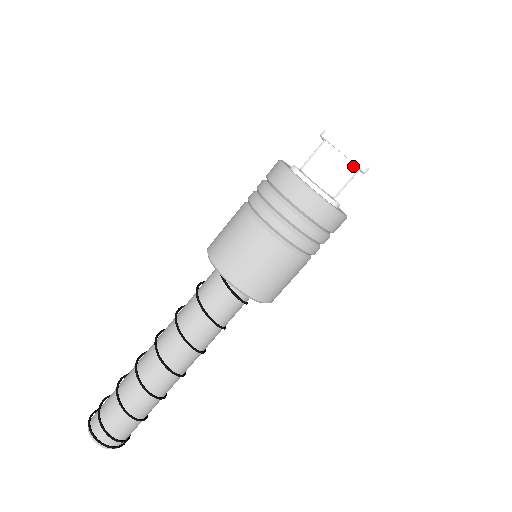
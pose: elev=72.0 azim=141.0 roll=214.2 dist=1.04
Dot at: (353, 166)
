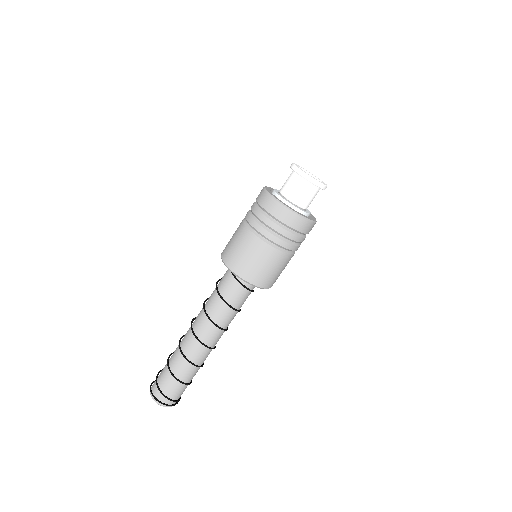
Dot at: (312, 185)
